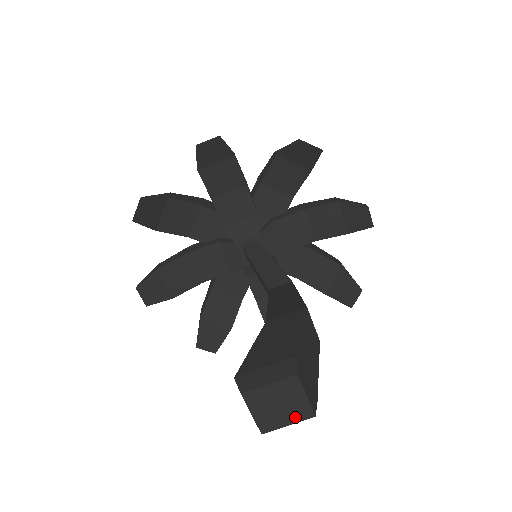
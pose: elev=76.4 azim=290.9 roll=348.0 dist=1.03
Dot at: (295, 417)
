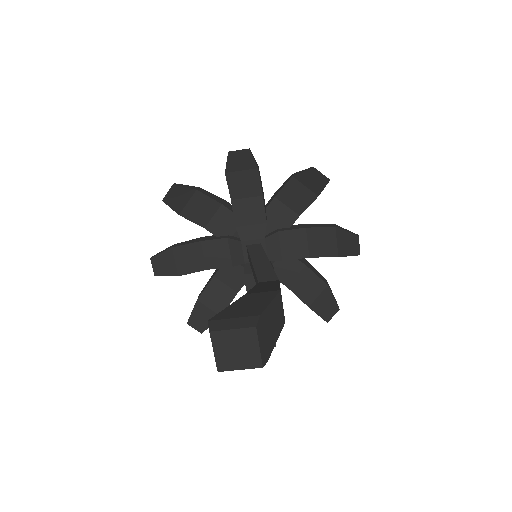
Dot at: (247, 364)
